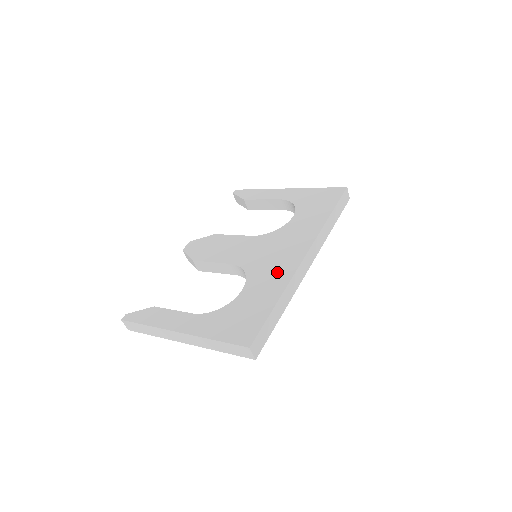
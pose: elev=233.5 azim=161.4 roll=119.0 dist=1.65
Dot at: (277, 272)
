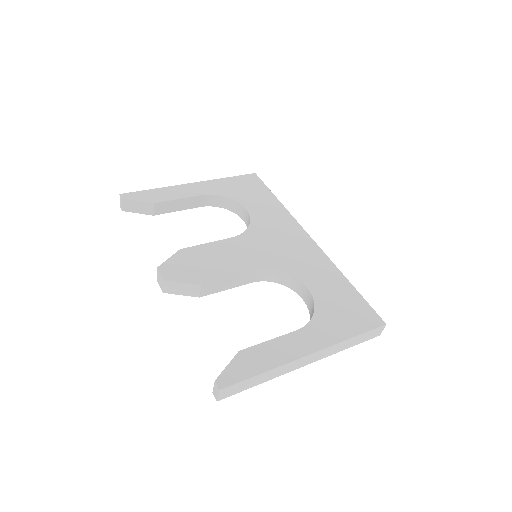
Dot at: (312, 260)
